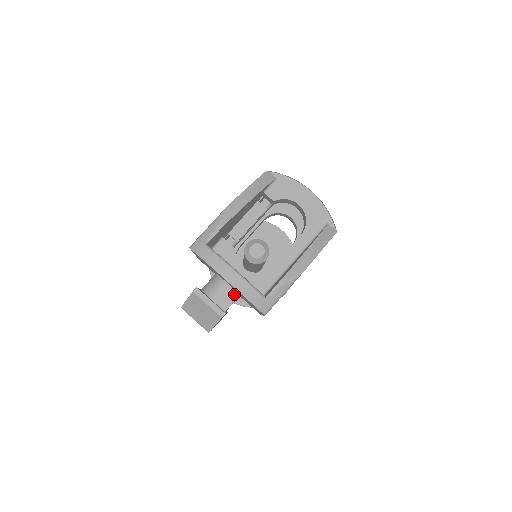
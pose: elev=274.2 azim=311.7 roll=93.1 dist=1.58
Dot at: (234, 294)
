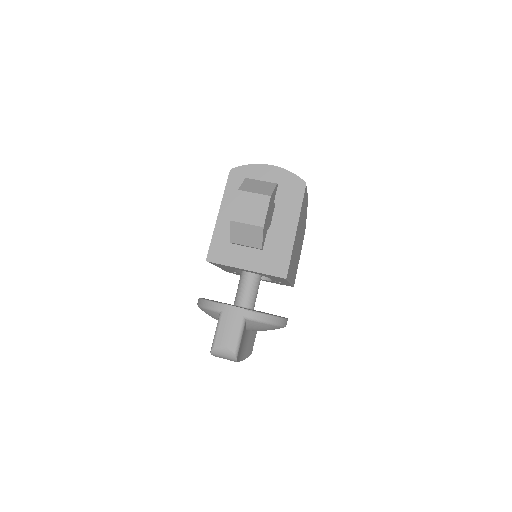
Dot at: occluded
